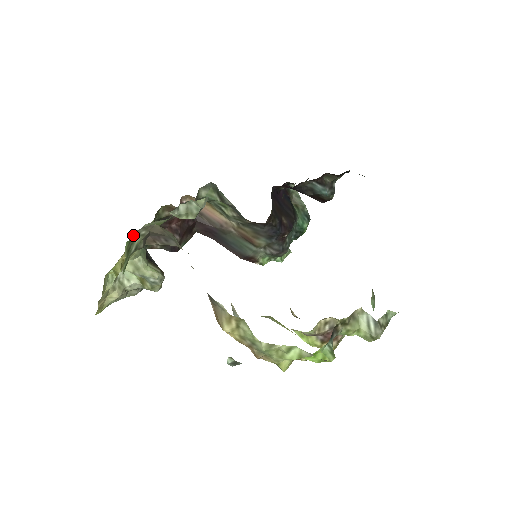
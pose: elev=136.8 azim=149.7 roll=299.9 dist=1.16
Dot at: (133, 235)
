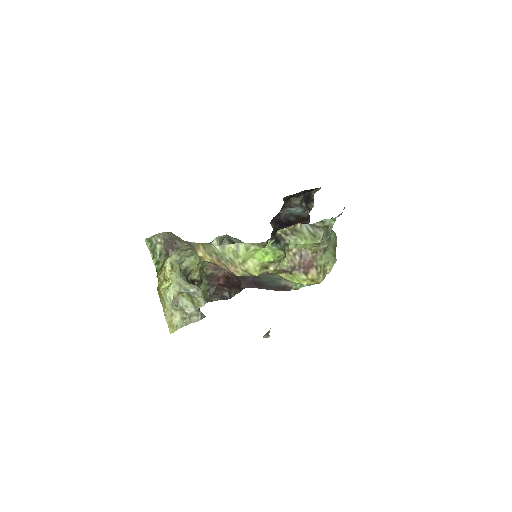
Dot at: (153, 241)
